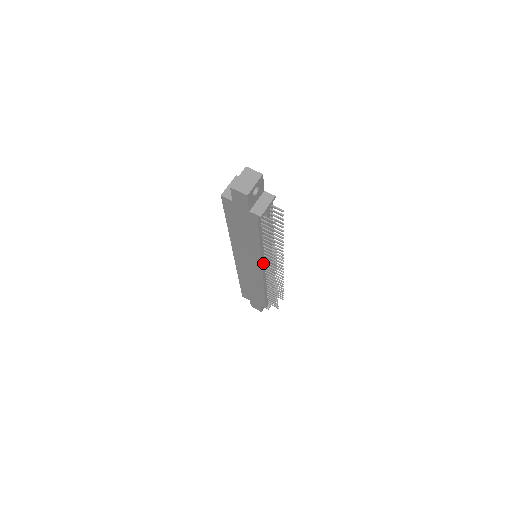
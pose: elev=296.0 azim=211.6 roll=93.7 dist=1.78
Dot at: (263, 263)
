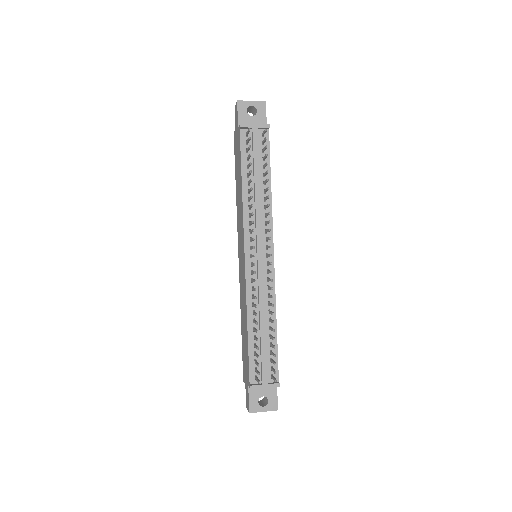
Dot at: (247, 239)
